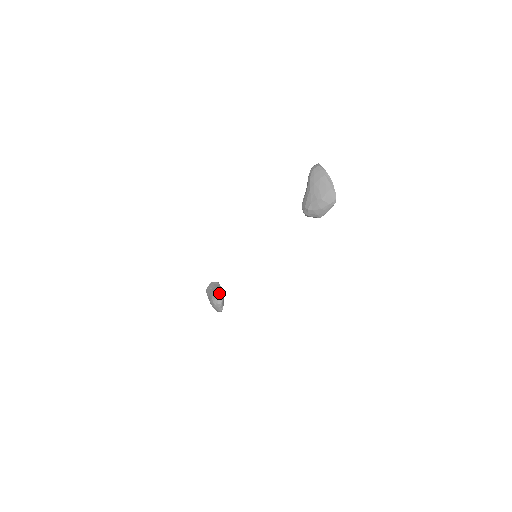
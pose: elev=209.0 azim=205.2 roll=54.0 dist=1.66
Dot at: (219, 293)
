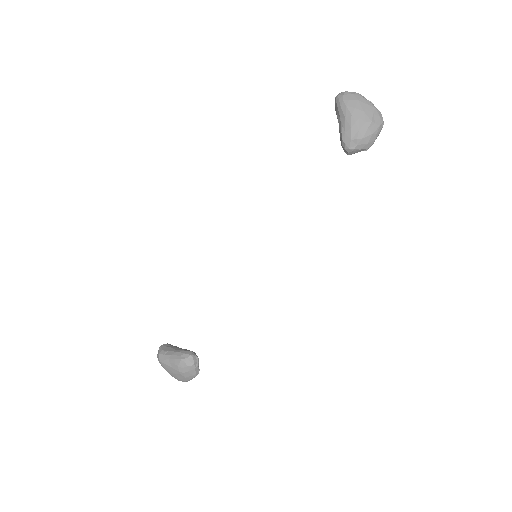
Dot at: (186, 350)
